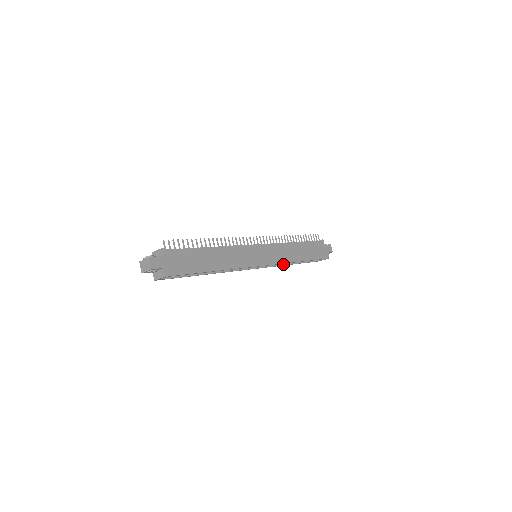
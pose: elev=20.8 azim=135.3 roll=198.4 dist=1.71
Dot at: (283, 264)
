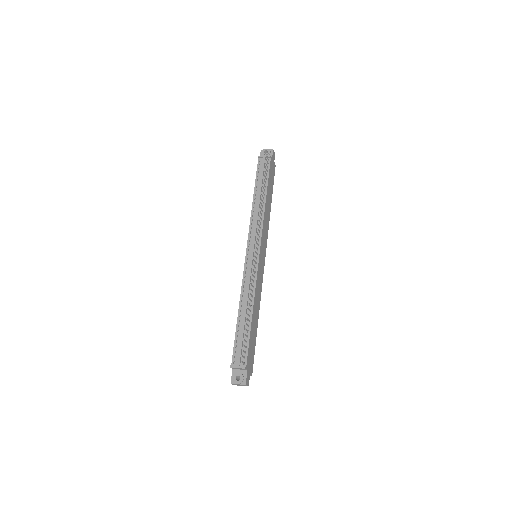
Dot at: occluded
